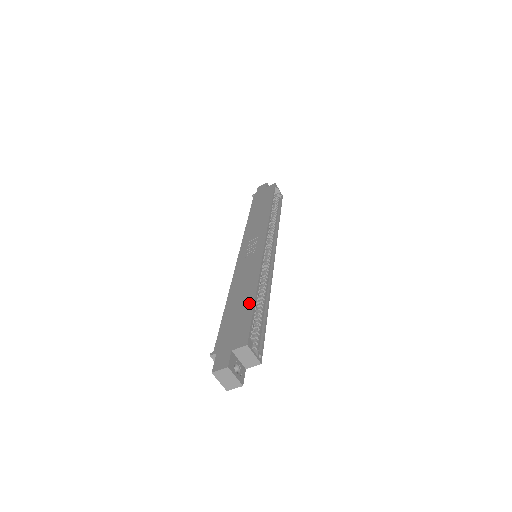
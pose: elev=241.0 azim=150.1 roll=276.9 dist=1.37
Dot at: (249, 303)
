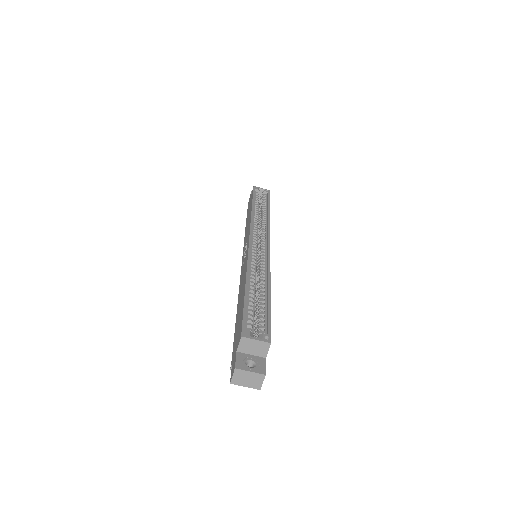
Dot at: (242, 300)
